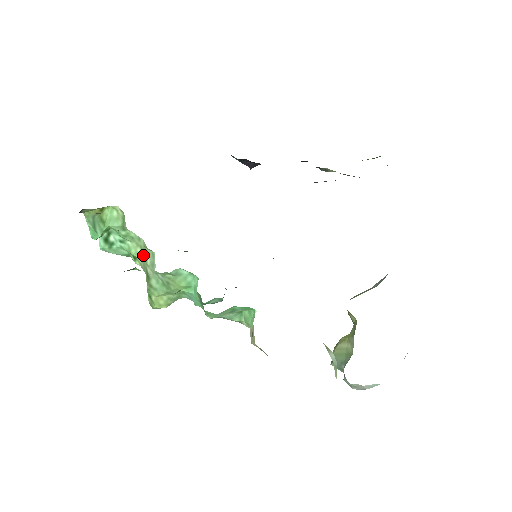
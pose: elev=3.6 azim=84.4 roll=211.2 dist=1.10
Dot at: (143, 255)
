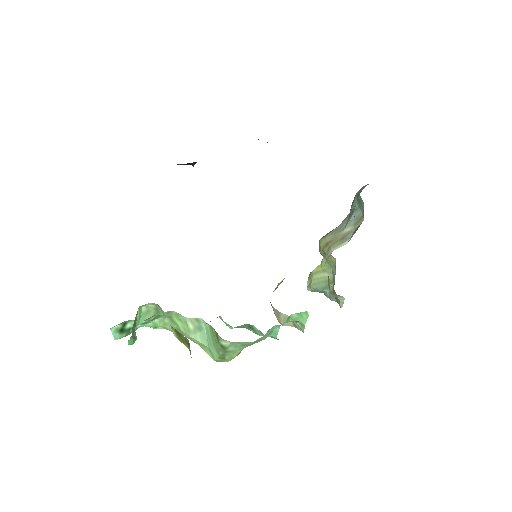
Dot at: (173, 322)
